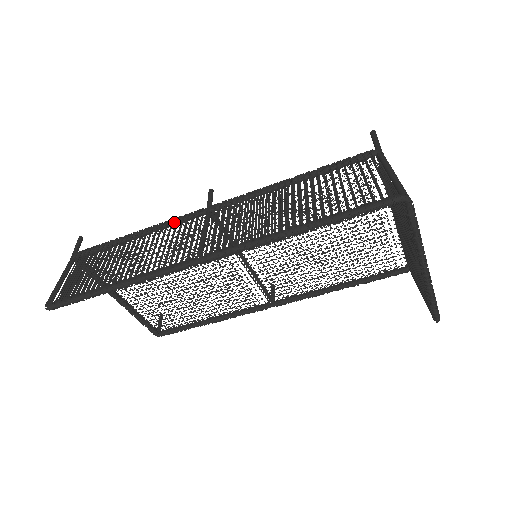
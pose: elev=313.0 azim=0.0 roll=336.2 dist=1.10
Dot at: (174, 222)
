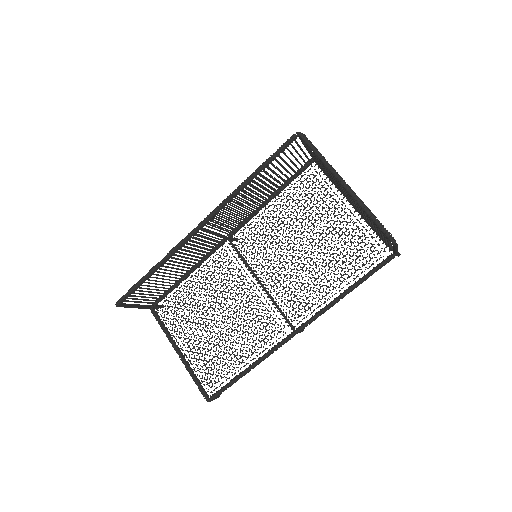
Dot at: (207, 253)
